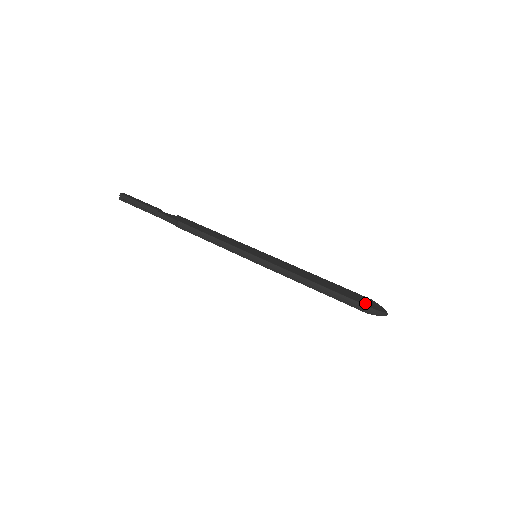
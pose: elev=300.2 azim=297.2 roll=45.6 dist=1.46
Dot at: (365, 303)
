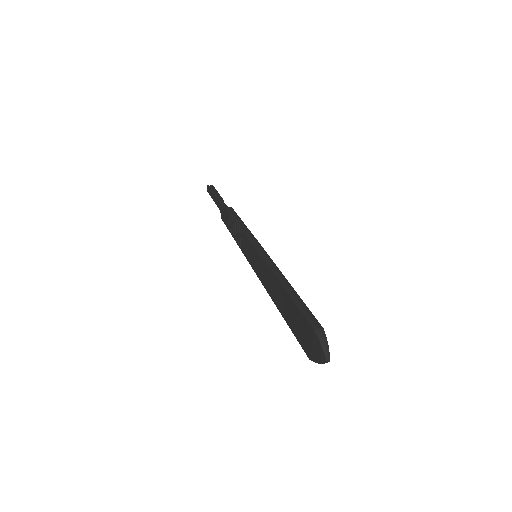
Dot at: occluded
